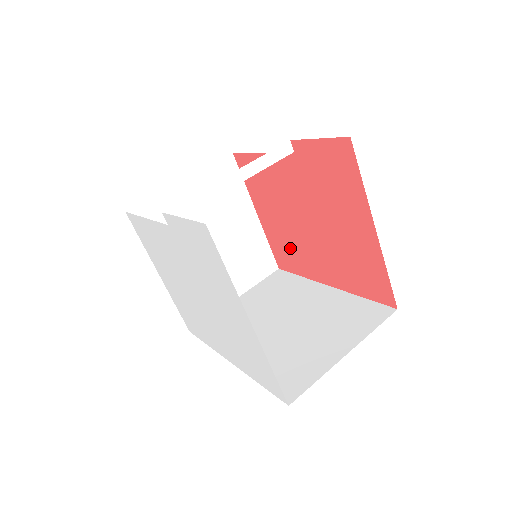
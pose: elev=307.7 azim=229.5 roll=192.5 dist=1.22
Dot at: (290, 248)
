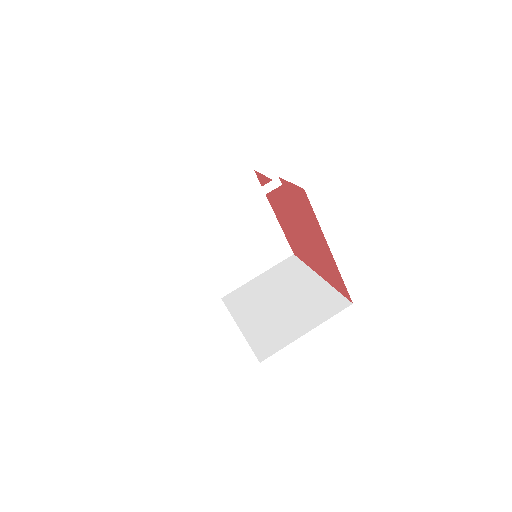
Dot at: (296, 243)
